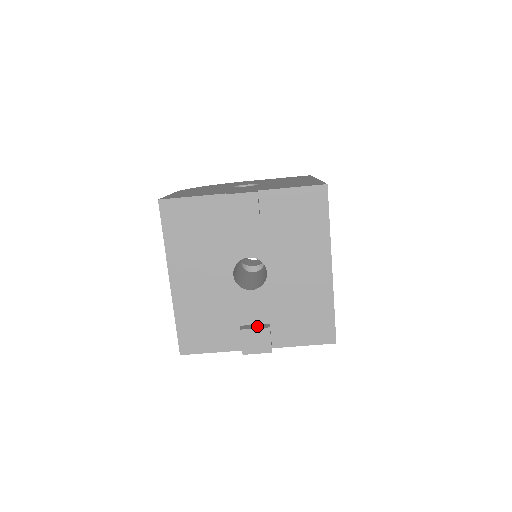
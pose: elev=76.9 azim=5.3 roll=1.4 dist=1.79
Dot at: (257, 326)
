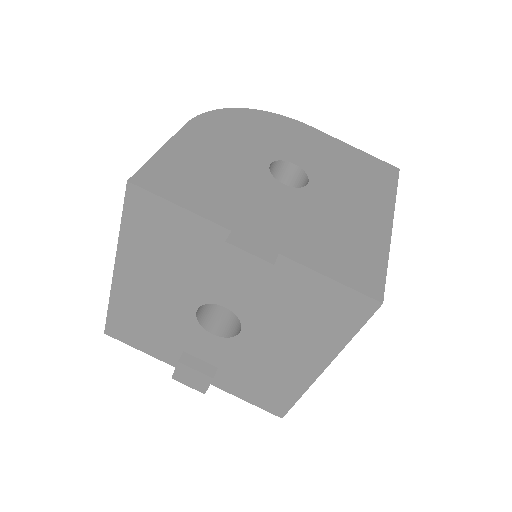
Dot at: (201, 366)
